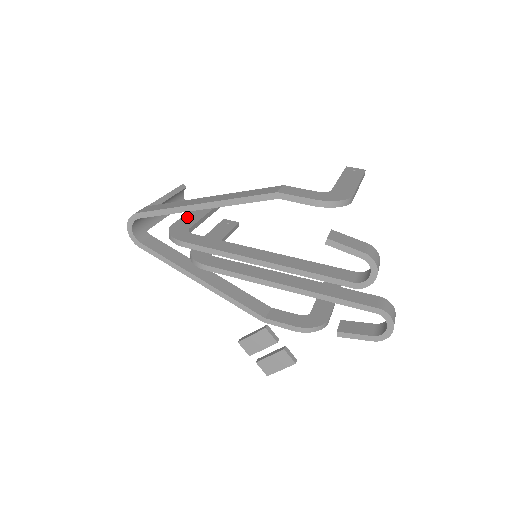
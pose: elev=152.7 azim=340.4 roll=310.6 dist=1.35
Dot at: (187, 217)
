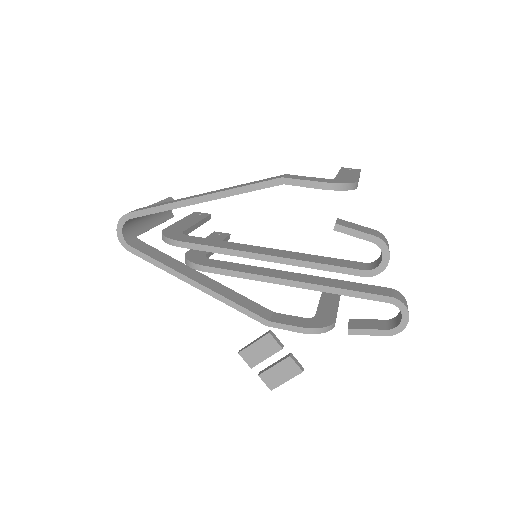
Dot at: (179, 223)
